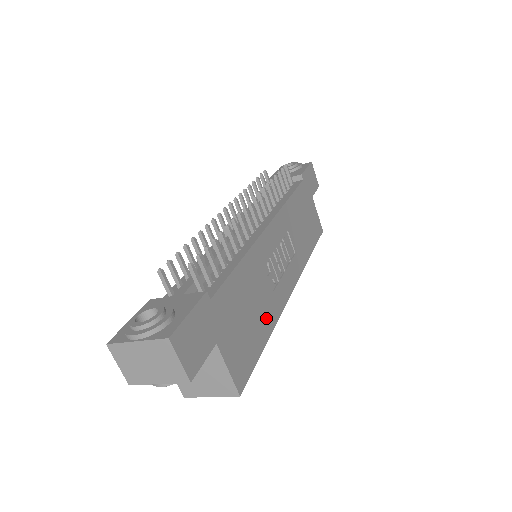
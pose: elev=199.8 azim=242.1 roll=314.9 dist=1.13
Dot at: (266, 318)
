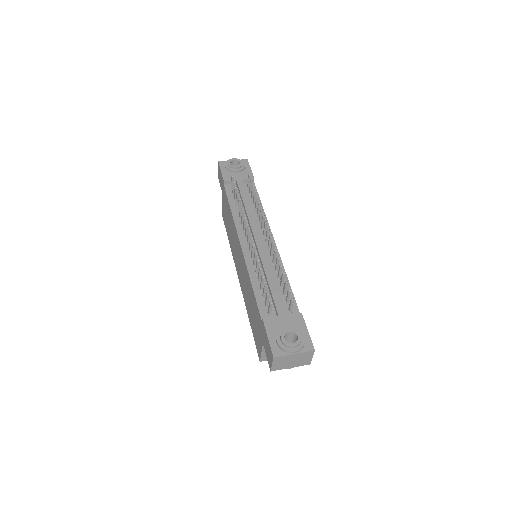
Dot at: occluded
